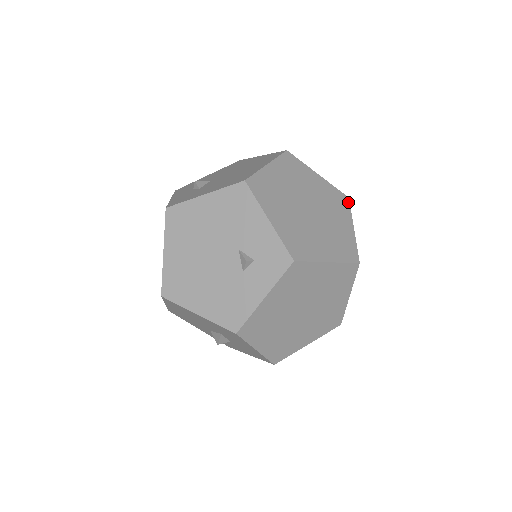
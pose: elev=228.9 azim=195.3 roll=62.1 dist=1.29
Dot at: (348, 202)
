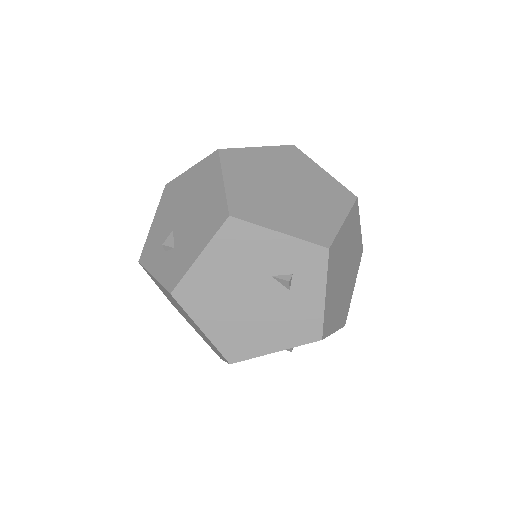
Dot at: (298, 150)
